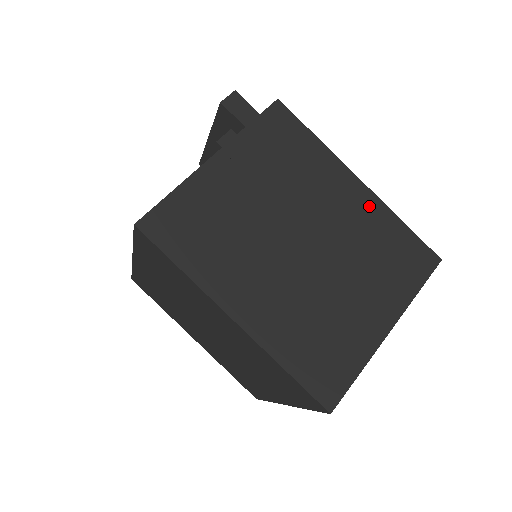
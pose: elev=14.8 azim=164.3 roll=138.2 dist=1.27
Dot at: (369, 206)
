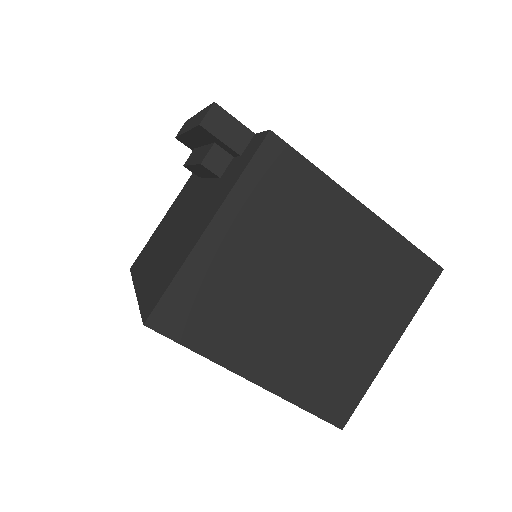
Dot at: (375, 234)
